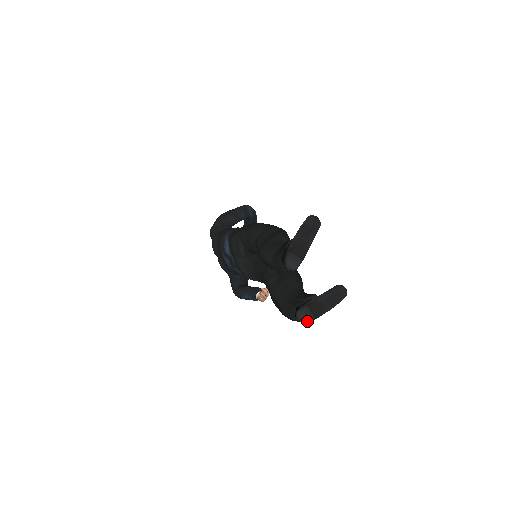
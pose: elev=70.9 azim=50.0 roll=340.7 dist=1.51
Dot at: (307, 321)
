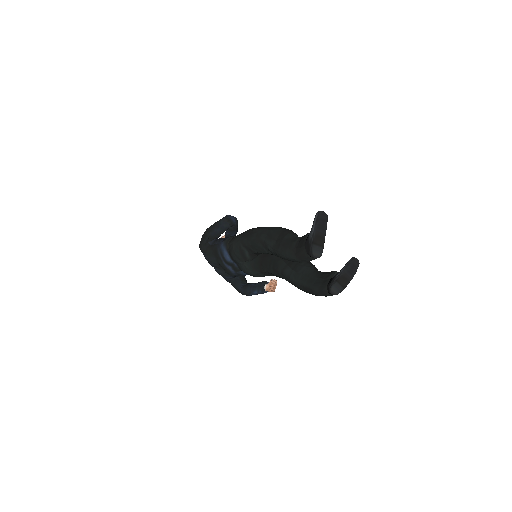
Dot at: occluded
